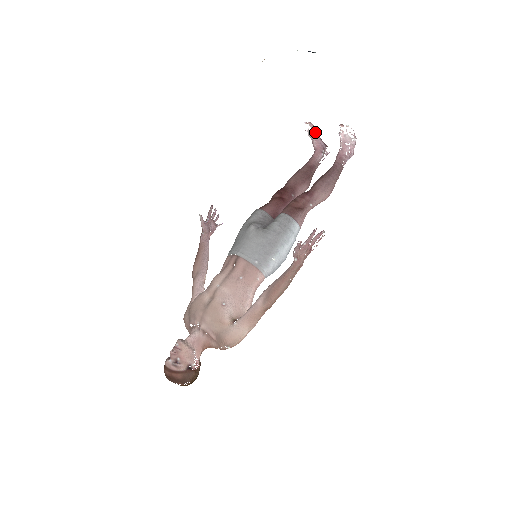
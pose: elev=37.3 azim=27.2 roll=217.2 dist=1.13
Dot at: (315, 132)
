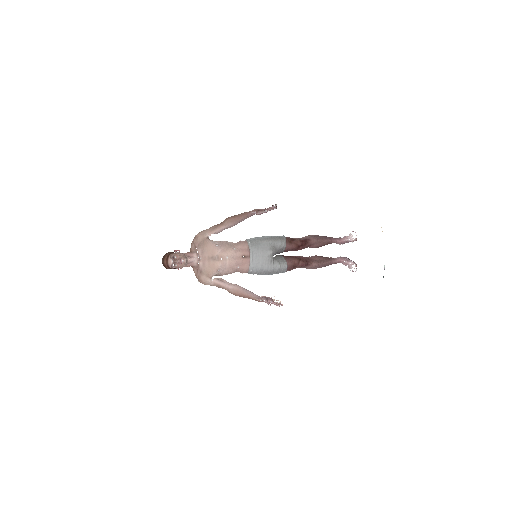
Dot at: (352, 242)
